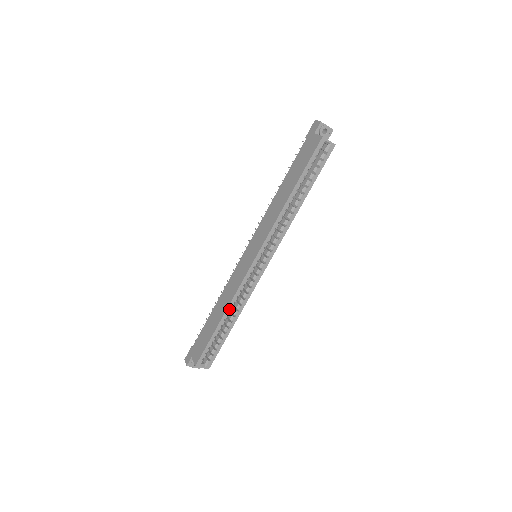
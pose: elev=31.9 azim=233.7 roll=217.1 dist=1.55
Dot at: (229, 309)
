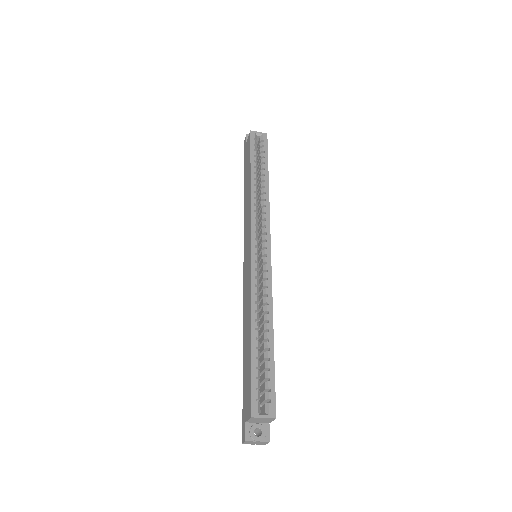
Dot at: (254, 313)
